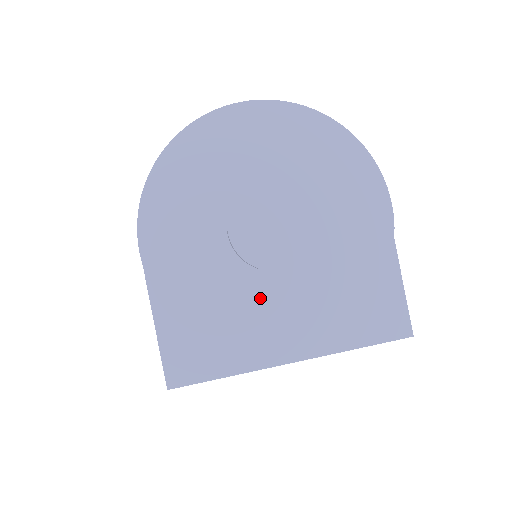
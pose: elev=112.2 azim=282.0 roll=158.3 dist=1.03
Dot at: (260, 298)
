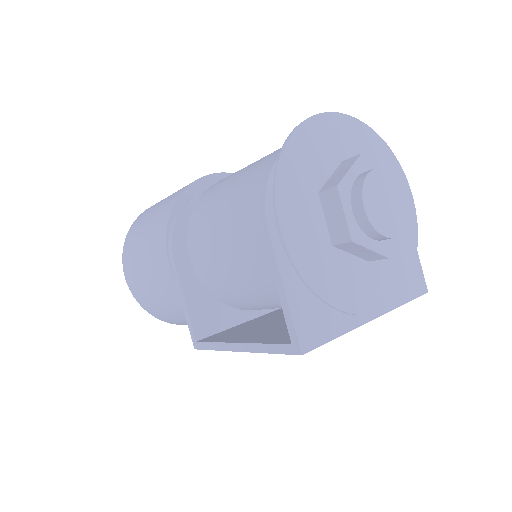
Dot at: (358, 267)
